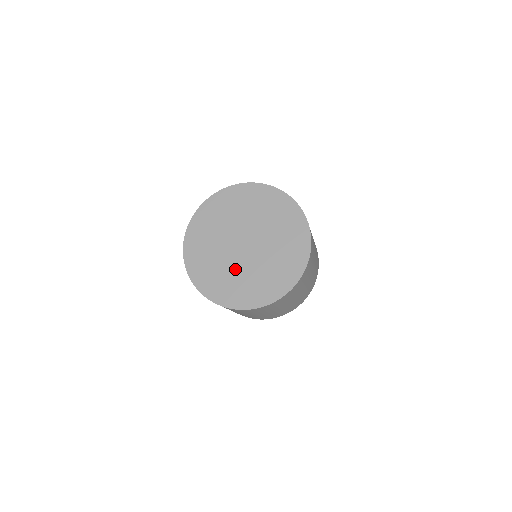
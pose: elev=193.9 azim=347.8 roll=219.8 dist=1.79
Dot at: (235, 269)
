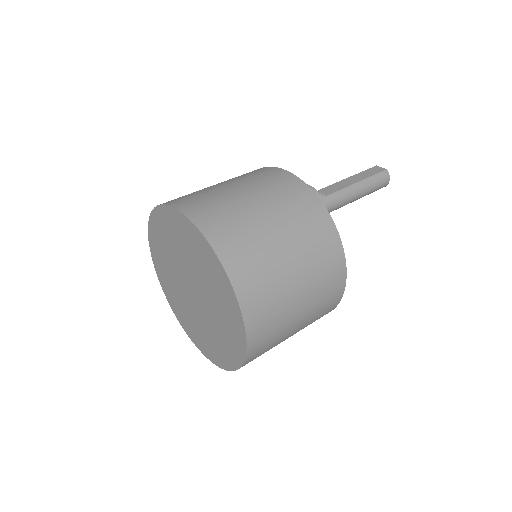
Dot at: (178, 288)
